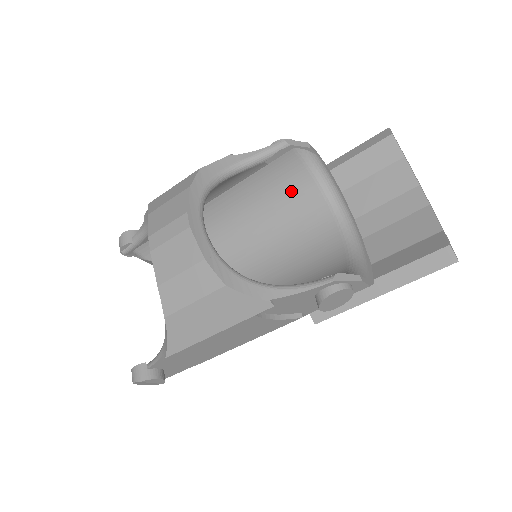
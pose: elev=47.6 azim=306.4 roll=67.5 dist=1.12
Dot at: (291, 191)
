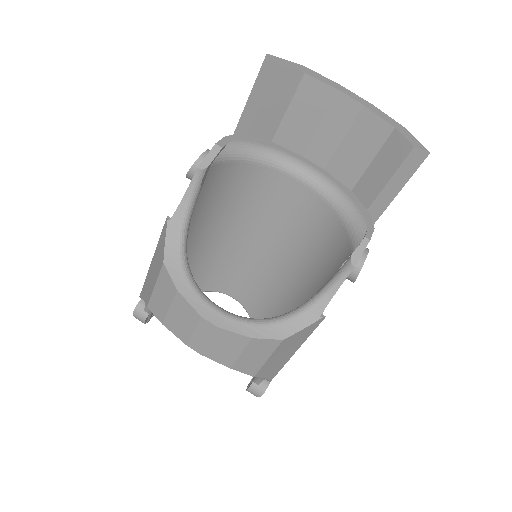
Dot at: (234, 185)
